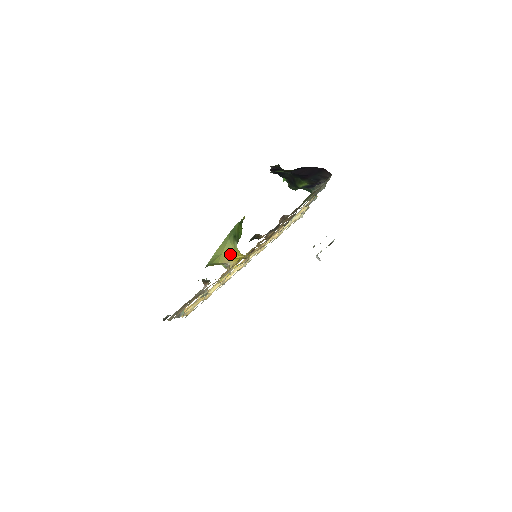
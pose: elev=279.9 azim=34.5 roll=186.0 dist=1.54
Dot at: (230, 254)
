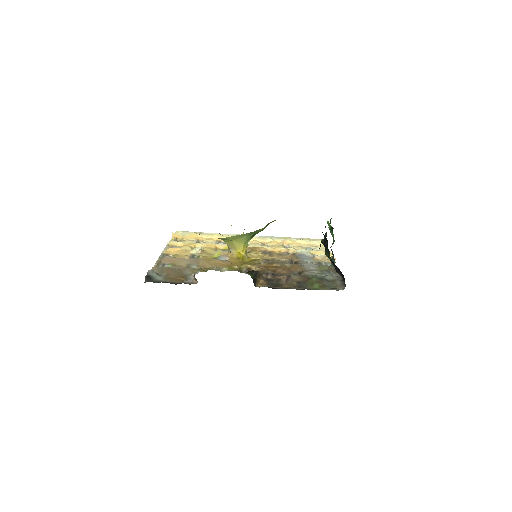
Dot at: (238, 246)
